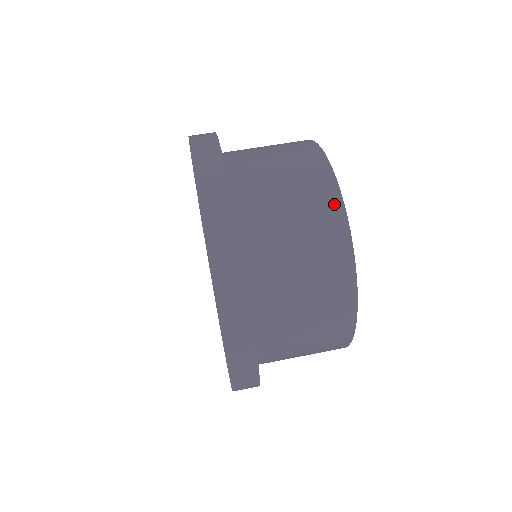
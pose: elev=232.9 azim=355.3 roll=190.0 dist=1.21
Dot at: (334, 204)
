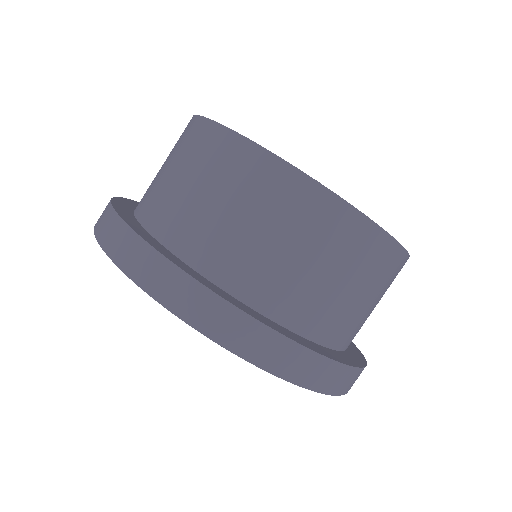
Dot at: (230, 143)
